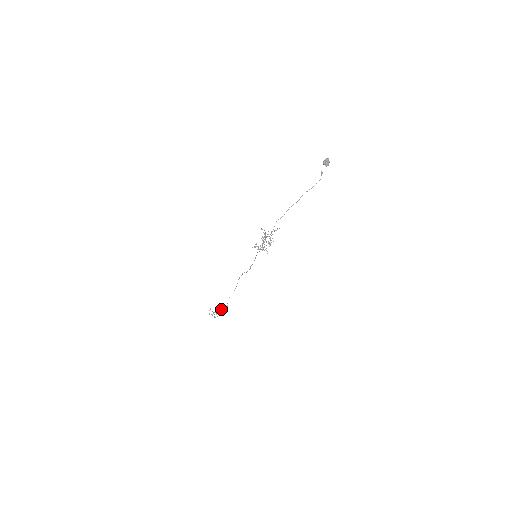
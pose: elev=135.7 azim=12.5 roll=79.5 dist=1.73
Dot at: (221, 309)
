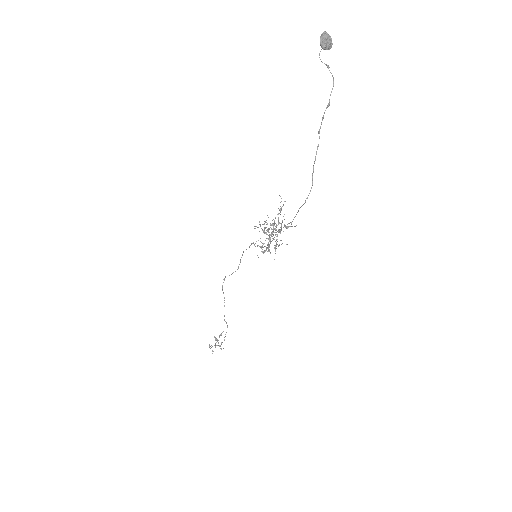
Dot at: (221, 334)
